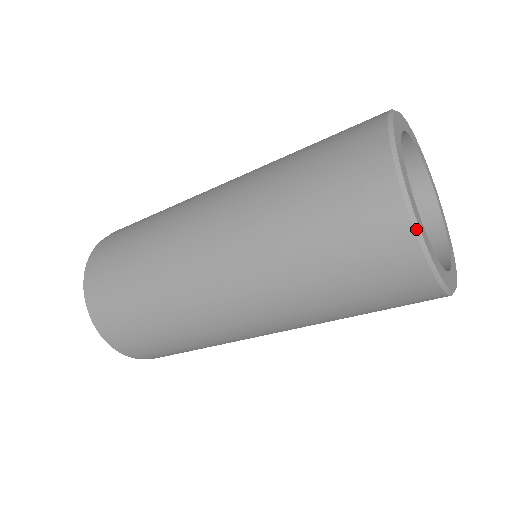
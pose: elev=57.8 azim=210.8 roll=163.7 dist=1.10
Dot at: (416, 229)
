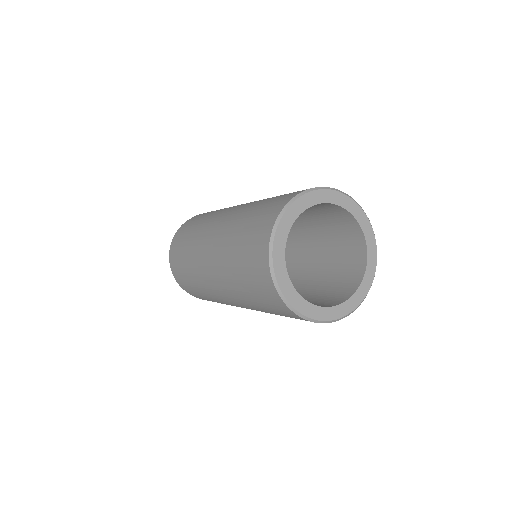
Dot at: (270, 262)
